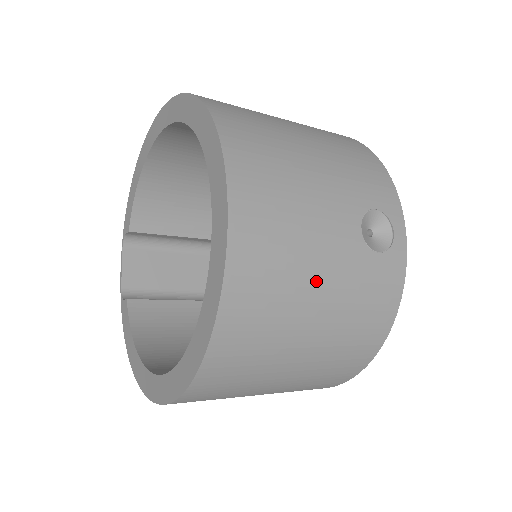
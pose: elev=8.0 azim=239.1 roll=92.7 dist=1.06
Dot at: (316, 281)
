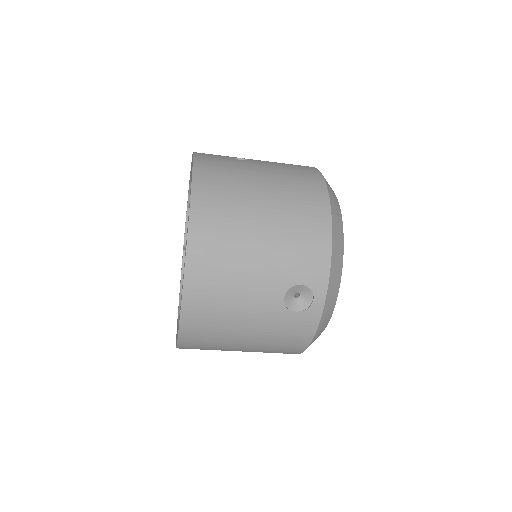
Dot at: (243, 325)
